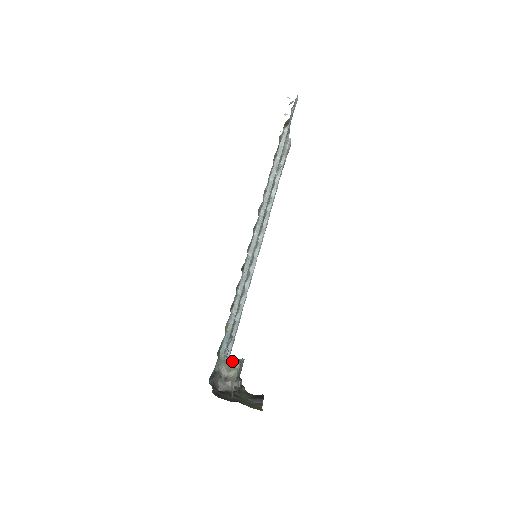
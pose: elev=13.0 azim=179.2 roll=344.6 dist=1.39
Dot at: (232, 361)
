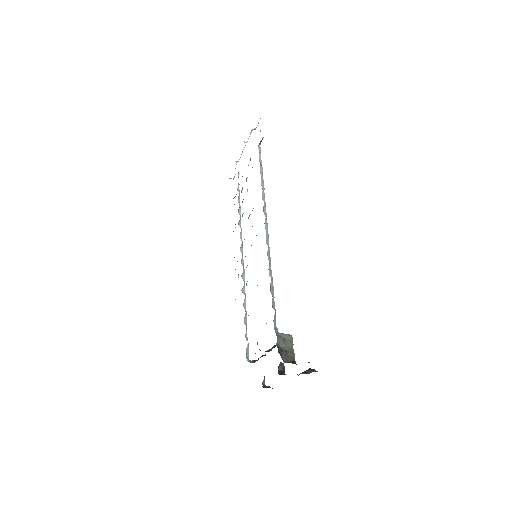
Dot at: (285, 335)
